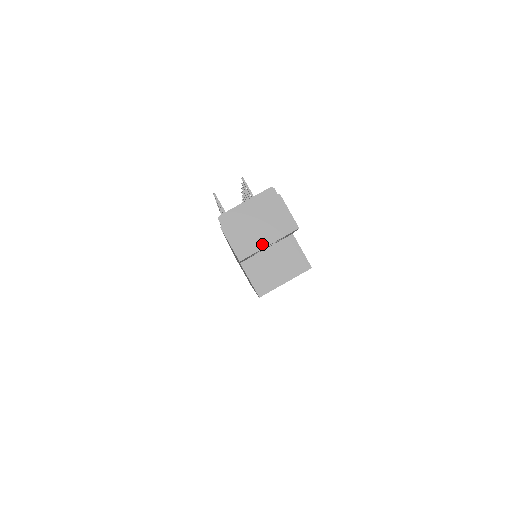
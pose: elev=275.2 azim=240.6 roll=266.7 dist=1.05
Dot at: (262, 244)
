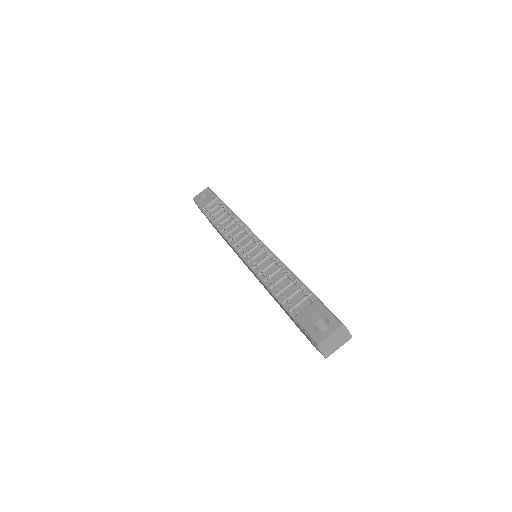
Dot at: (336, 349)
